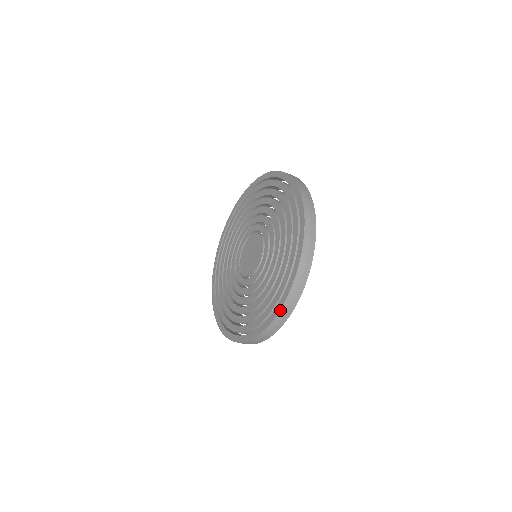
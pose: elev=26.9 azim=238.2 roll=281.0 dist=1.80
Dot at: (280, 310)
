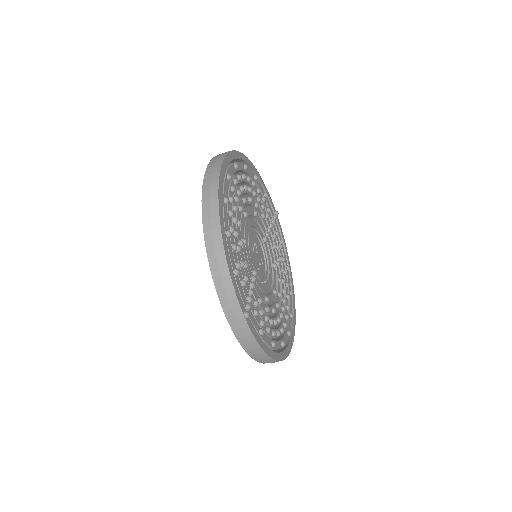
Dot at: (212, 275)
